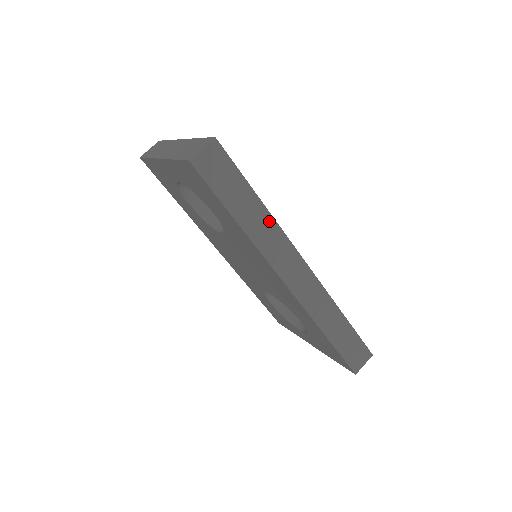
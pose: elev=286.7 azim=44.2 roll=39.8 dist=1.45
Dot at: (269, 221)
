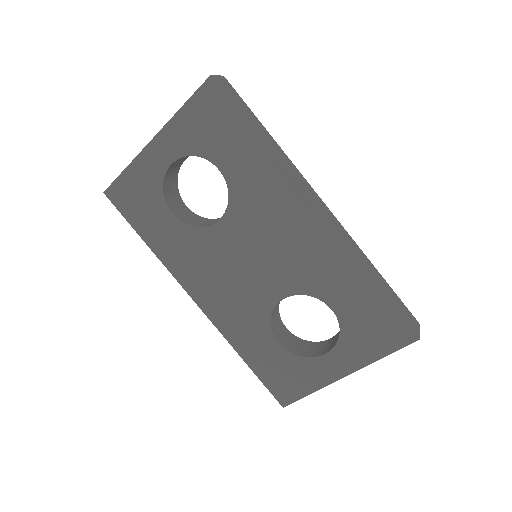
Dot at: (282, 153)
